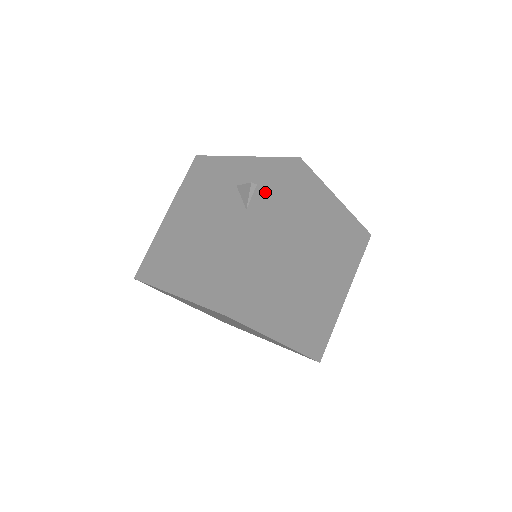
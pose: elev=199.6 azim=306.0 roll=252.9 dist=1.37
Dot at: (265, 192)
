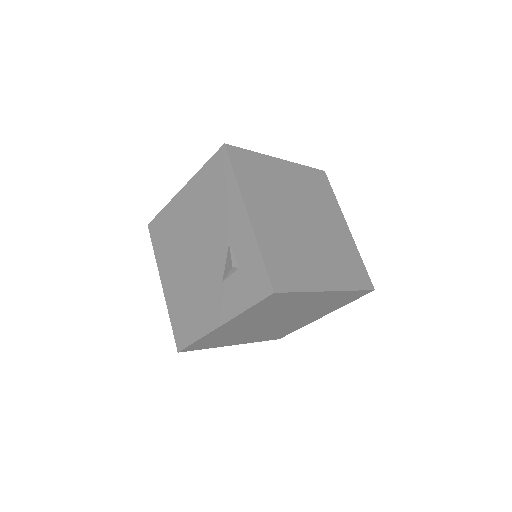
Dot at: (239, 286)
